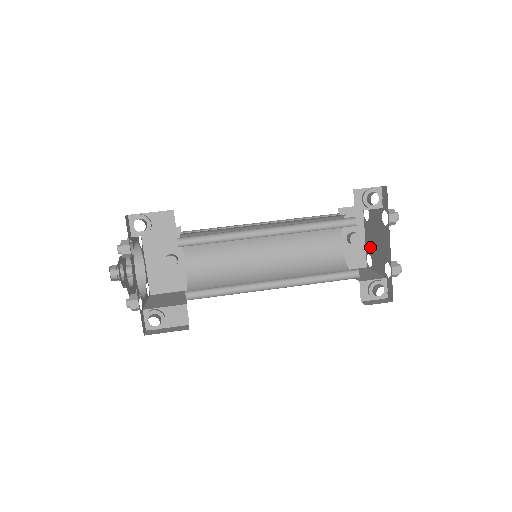
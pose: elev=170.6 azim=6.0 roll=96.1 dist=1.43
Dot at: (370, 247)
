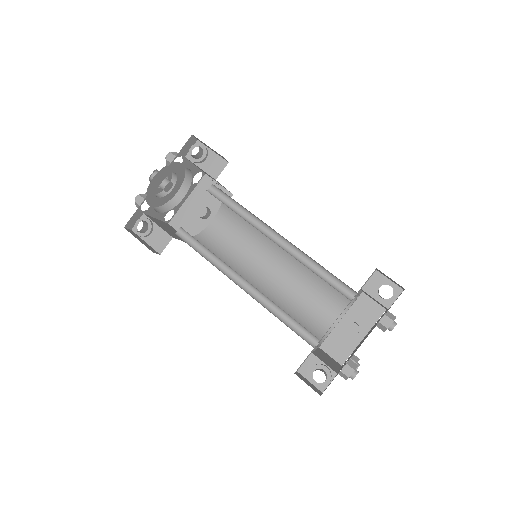
Dot at: occluded
